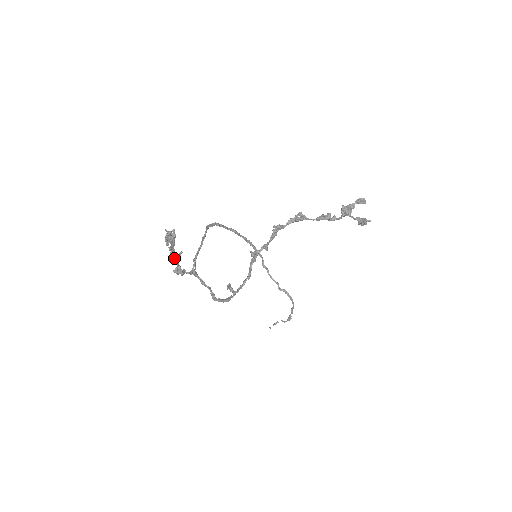
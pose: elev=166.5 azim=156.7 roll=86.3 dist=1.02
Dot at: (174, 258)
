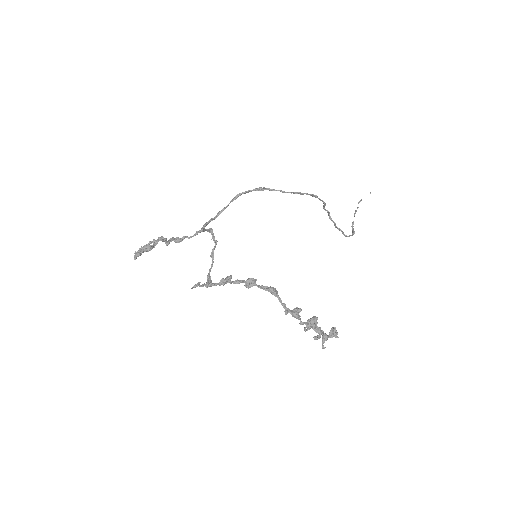
Dot at: (164, 241)
